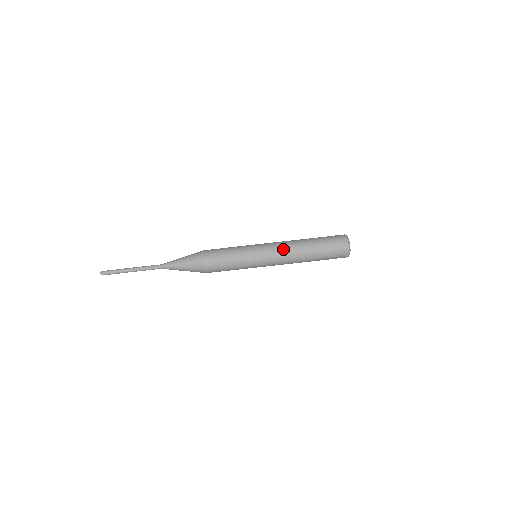
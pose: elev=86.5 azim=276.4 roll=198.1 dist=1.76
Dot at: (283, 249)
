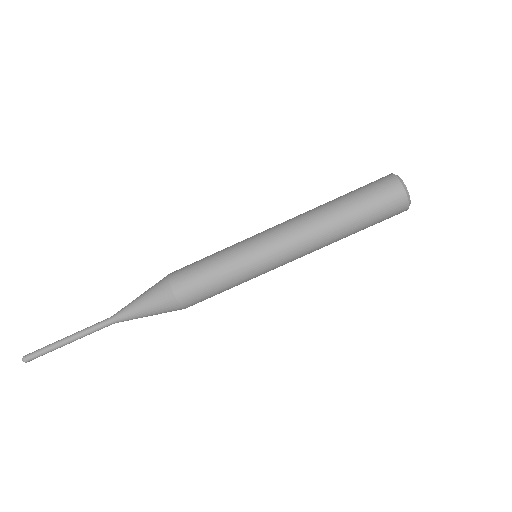
Dot at: (304, 250)
